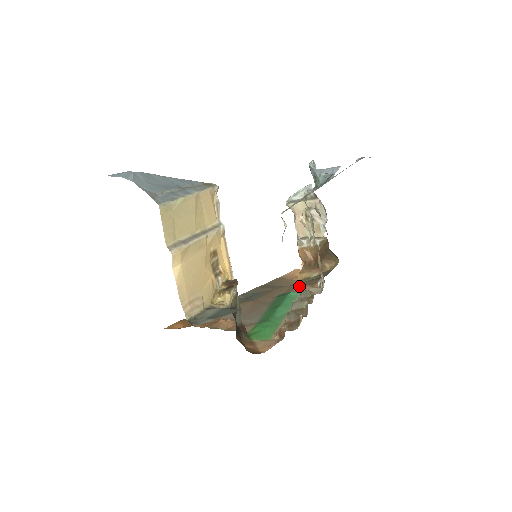
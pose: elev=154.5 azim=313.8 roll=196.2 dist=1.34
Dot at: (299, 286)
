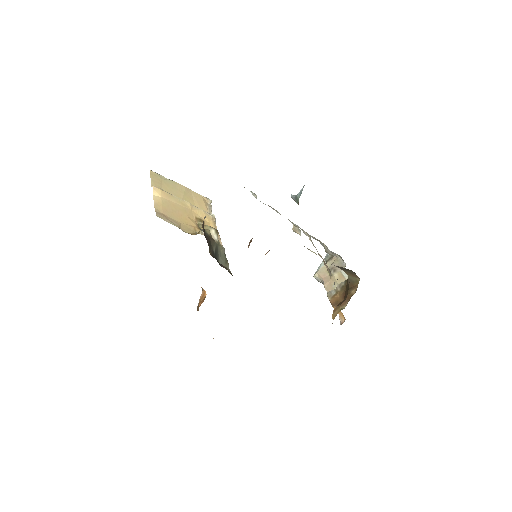
Dot at: occluded
